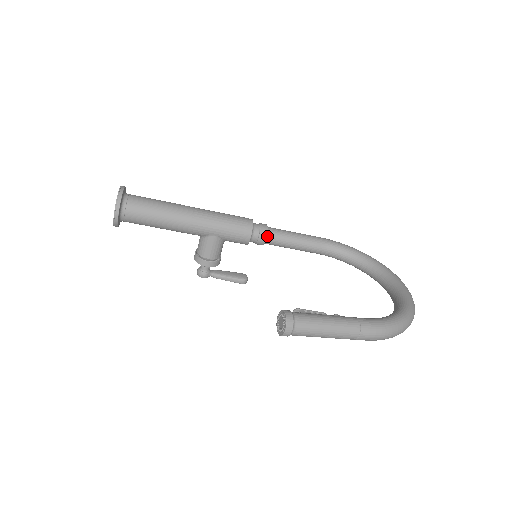
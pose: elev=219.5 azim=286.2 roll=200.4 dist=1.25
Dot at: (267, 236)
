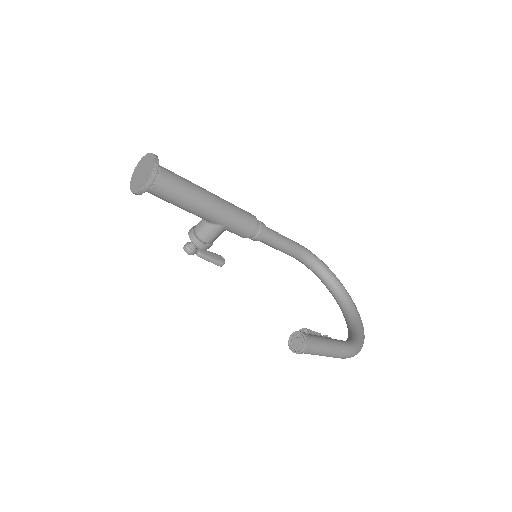
Dot at: (263, 235)
